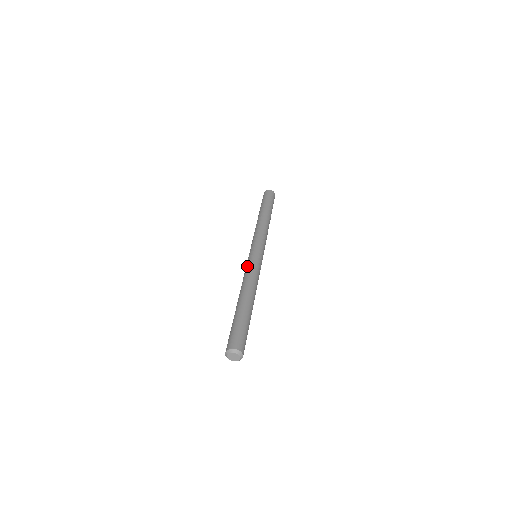
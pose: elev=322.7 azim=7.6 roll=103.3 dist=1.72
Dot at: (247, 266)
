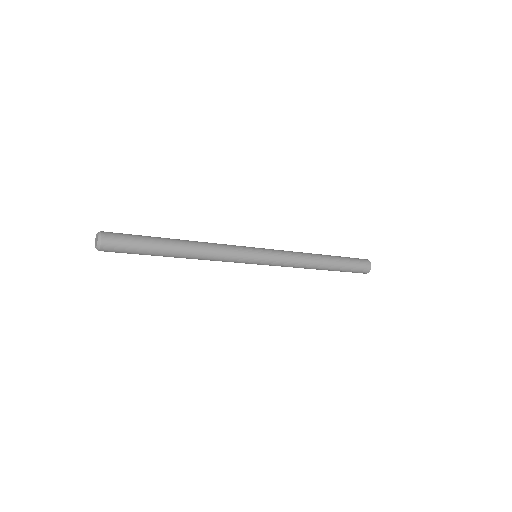
Dot at: occluded
